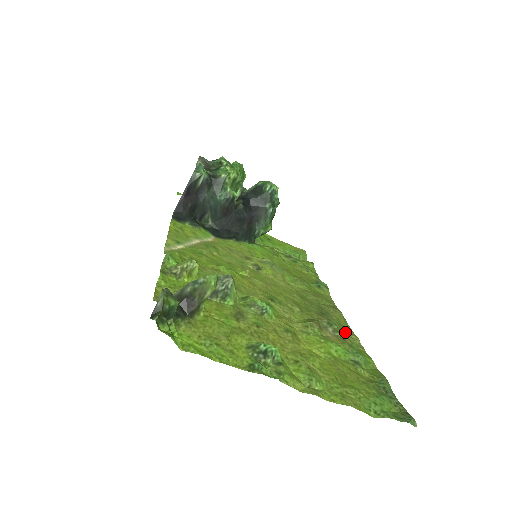
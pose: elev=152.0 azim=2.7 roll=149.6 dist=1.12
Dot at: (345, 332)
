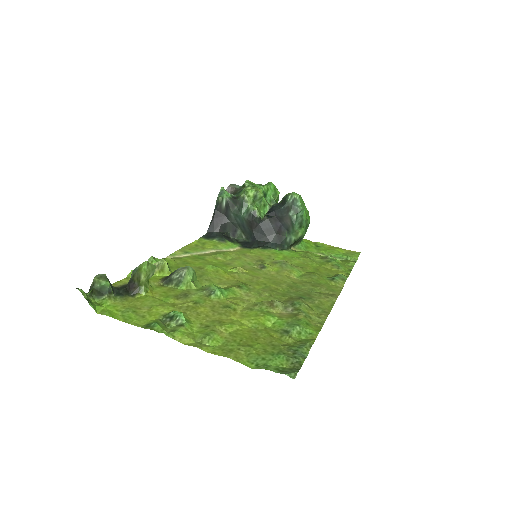
Dot at: (314, 312)
